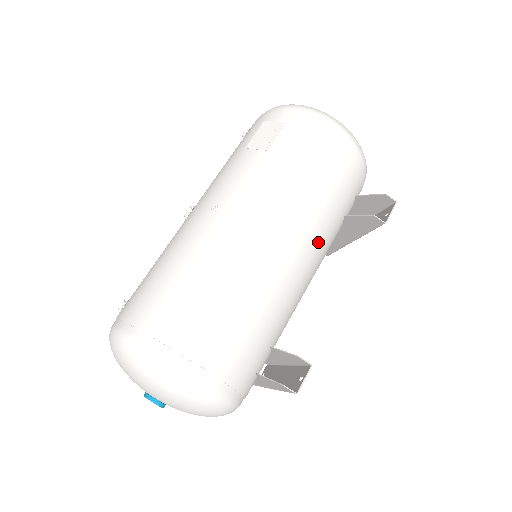
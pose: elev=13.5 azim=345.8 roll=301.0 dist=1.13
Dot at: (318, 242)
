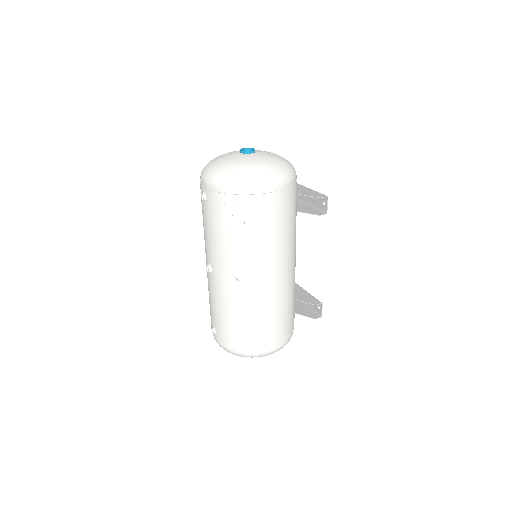
Dot at: (295, 245)
